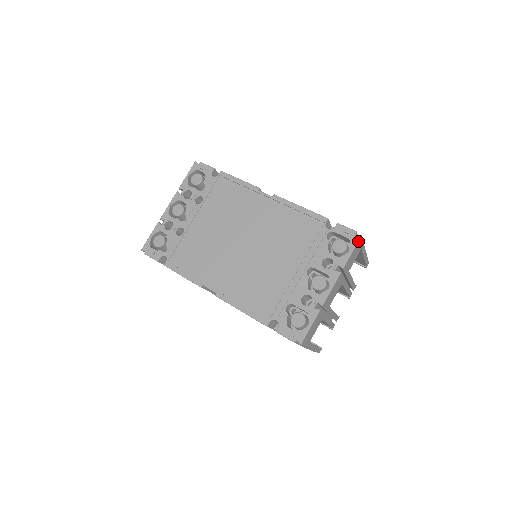
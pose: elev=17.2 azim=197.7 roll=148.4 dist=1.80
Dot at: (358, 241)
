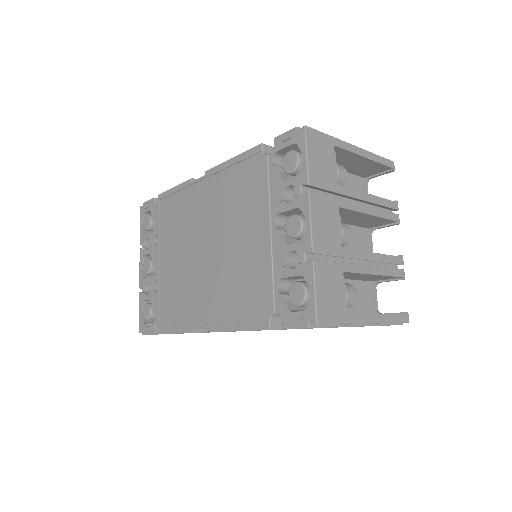
Dot at: (305, 136)
